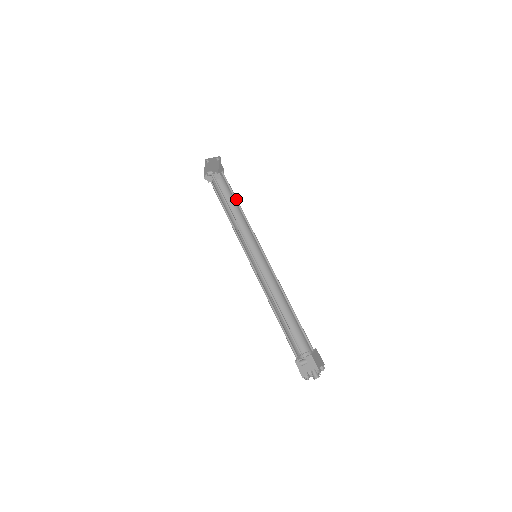
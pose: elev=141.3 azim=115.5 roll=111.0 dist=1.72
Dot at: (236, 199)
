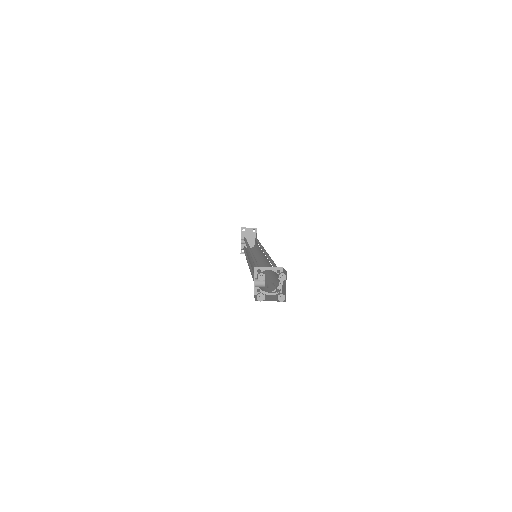
Dot at: (258, 241)
